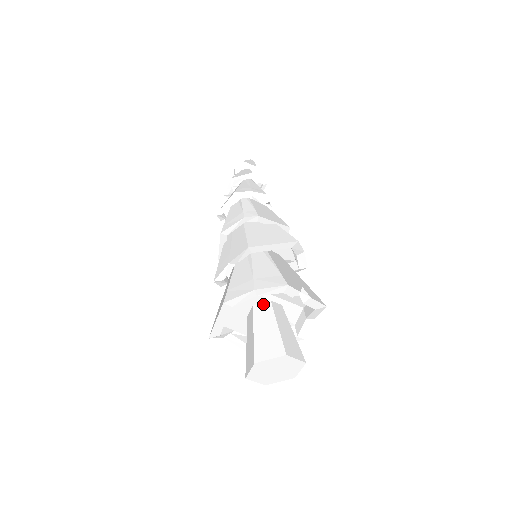
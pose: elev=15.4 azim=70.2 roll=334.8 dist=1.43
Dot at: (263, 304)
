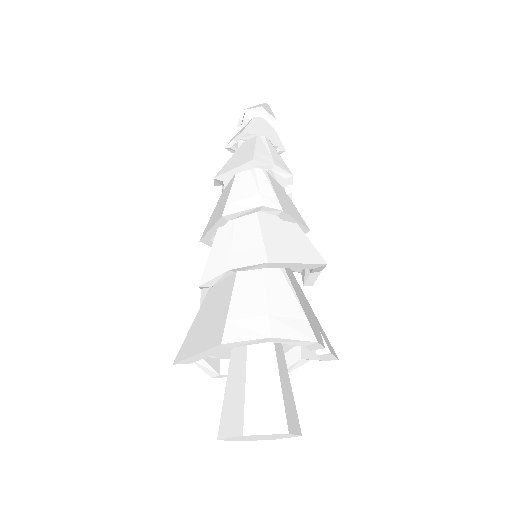
Dot at: occluded
